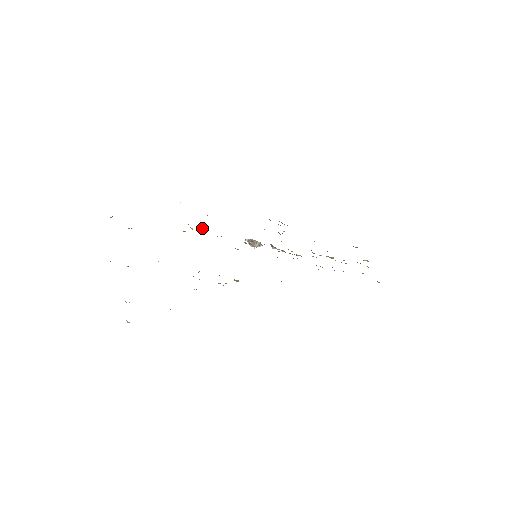
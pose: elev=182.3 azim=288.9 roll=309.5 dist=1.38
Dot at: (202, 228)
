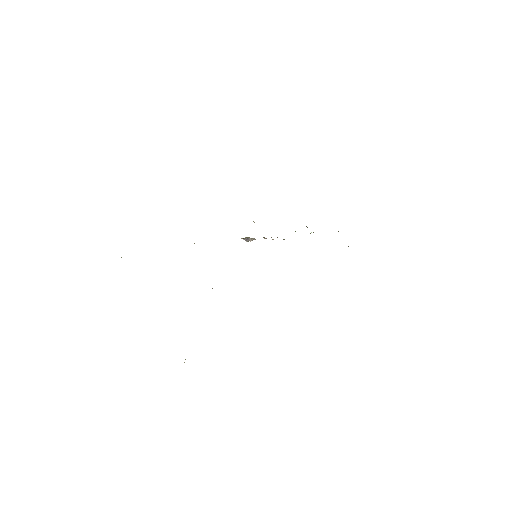
Dot at: occluded
